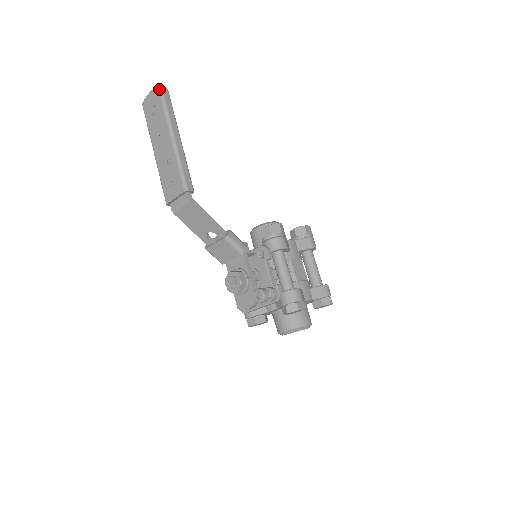
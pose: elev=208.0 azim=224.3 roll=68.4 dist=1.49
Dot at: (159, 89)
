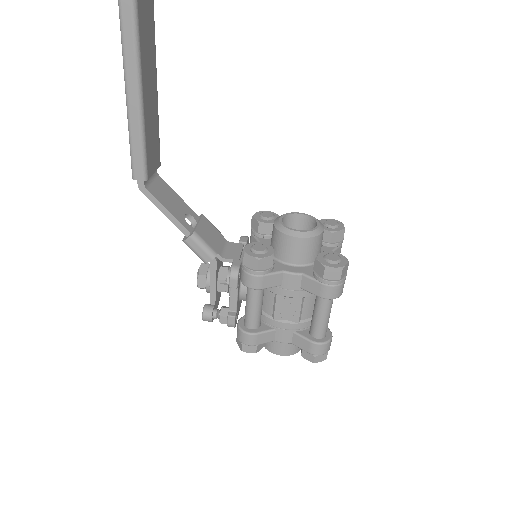
Dot at: out of frame
